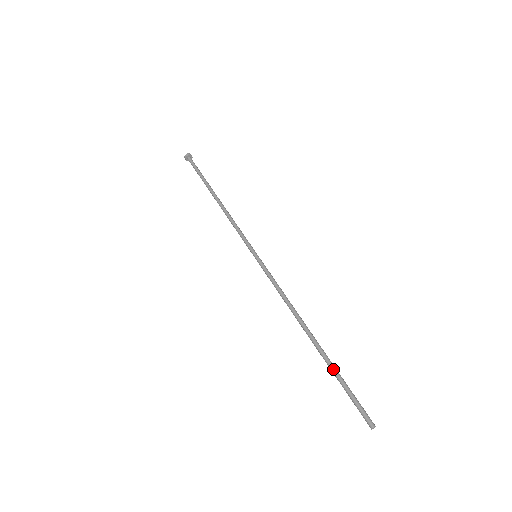
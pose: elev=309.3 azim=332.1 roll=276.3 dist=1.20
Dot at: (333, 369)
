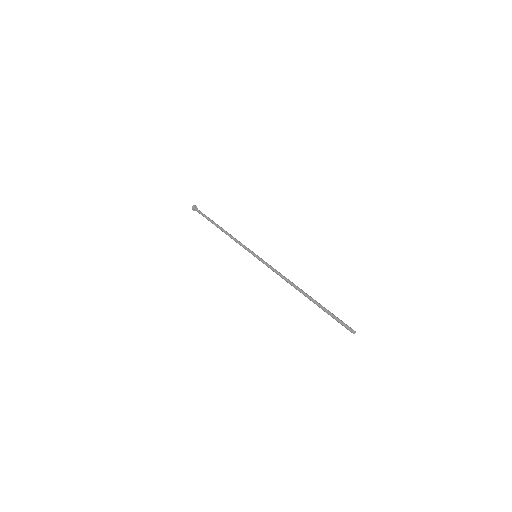
Dot at: (321, 308)
